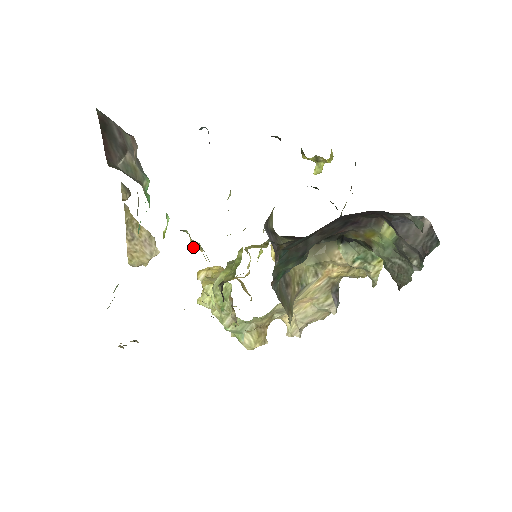
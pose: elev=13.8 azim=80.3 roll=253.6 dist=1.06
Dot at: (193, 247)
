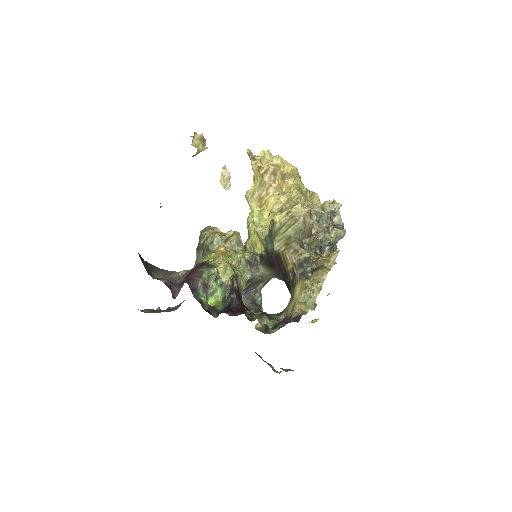
Dot at: occluded
